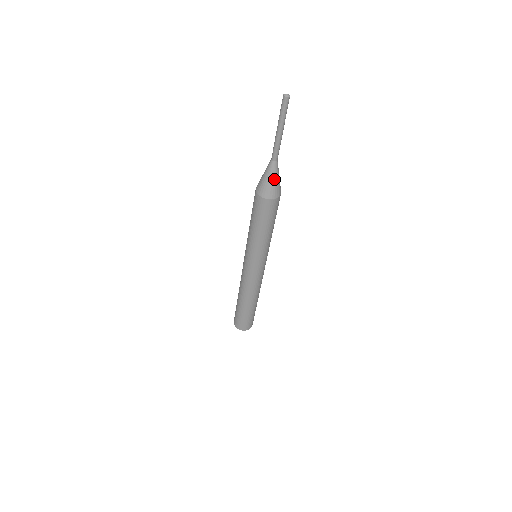
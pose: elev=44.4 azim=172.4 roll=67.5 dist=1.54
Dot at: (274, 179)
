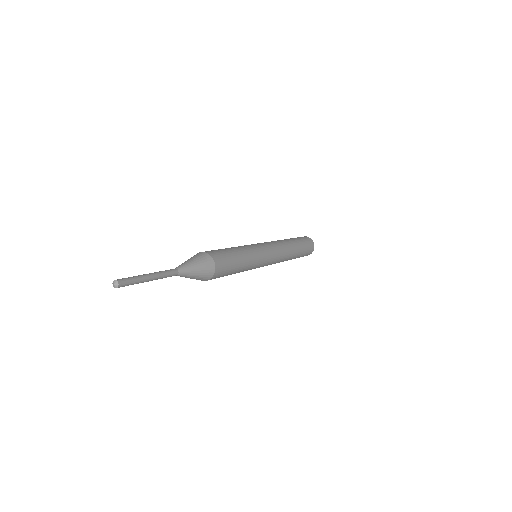
Dot at: (190, 278)
